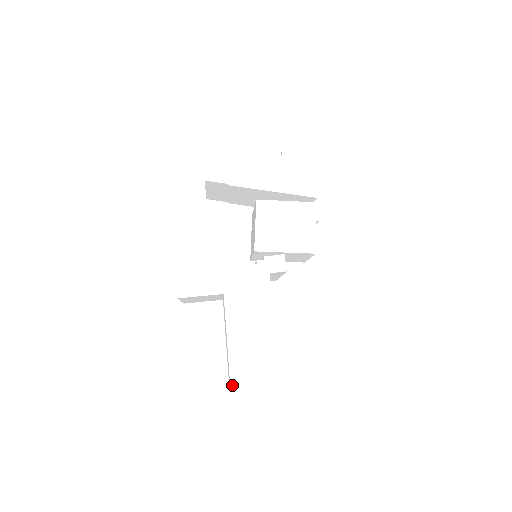
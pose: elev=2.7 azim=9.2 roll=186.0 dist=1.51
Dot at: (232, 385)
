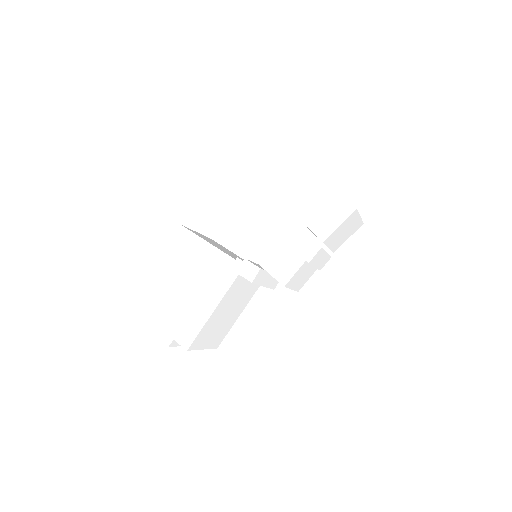
Dot at: (156, 331)
